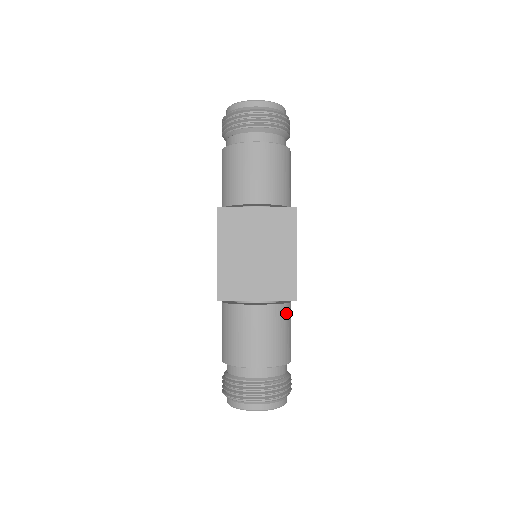
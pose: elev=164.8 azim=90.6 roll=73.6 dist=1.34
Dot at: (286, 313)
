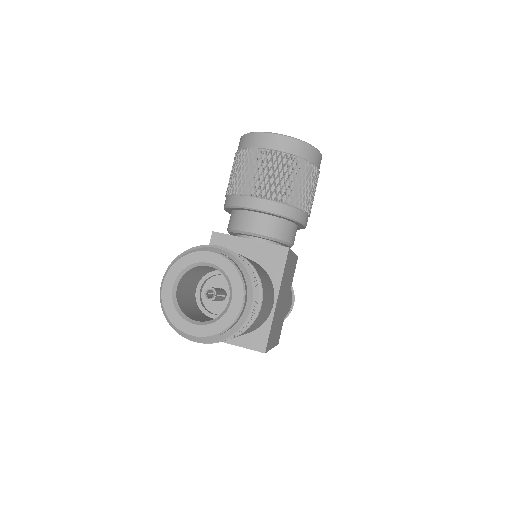
Dot at: occluded
